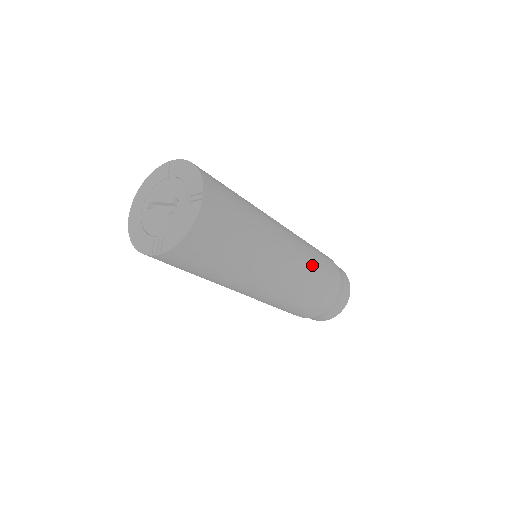
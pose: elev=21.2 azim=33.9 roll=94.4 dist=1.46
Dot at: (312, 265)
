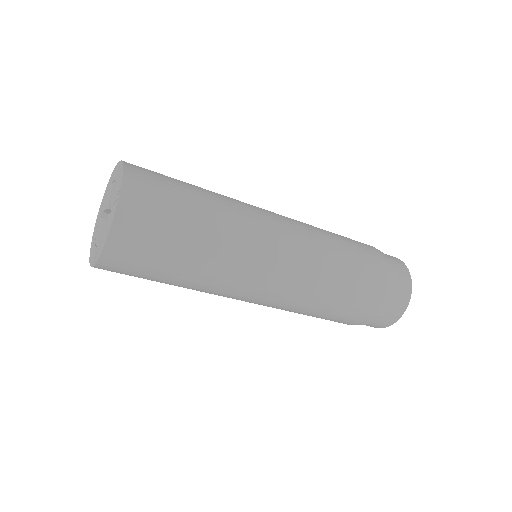
Dot at: (326, 259)
